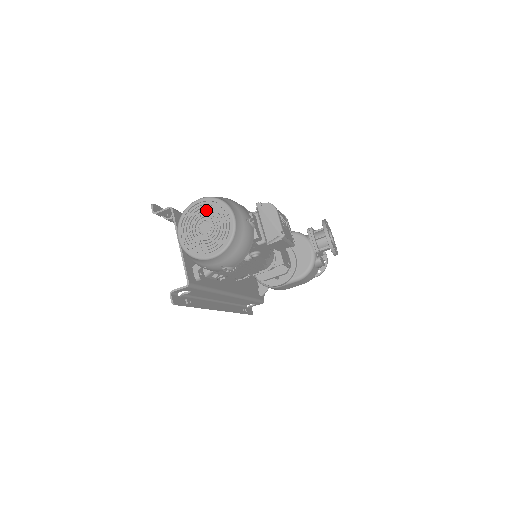
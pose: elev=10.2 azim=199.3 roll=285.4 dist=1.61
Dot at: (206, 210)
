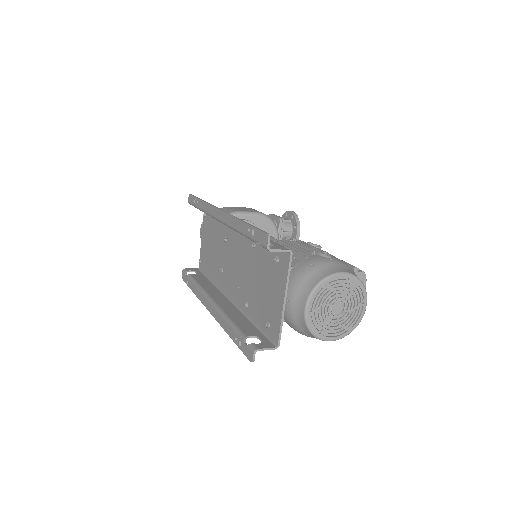
Dot at: (346, 288)
